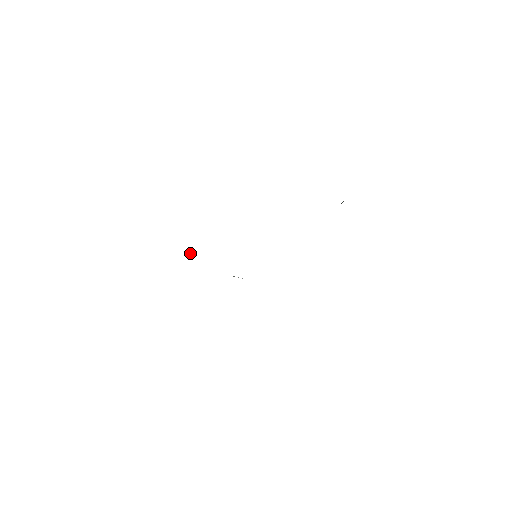
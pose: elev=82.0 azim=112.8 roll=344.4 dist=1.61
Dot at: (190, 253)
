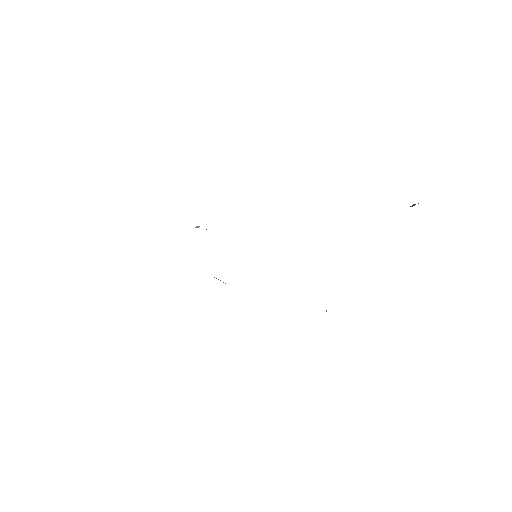
Dot at: occluded
